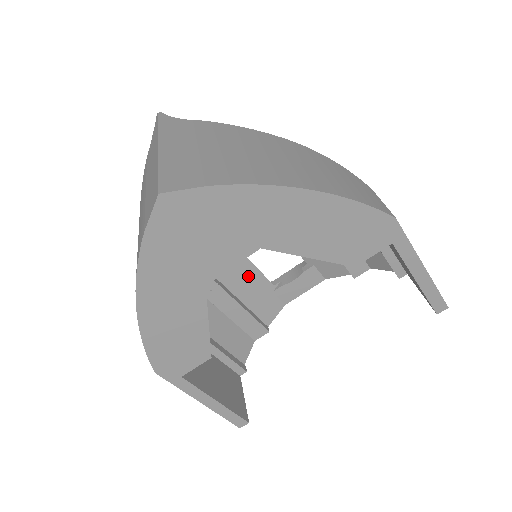
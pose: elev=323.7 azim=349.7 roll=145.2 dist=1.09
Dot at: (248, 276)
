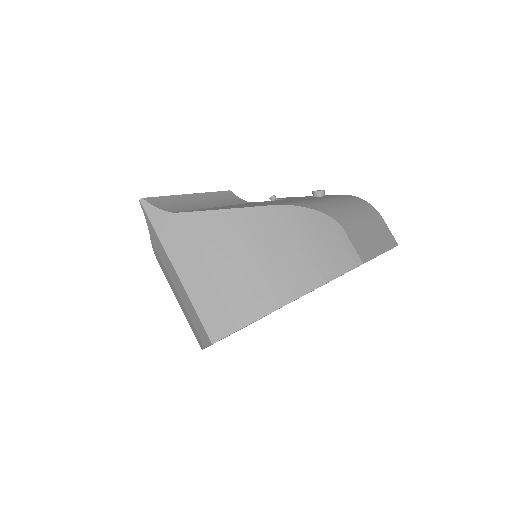
Dot at: occluded
